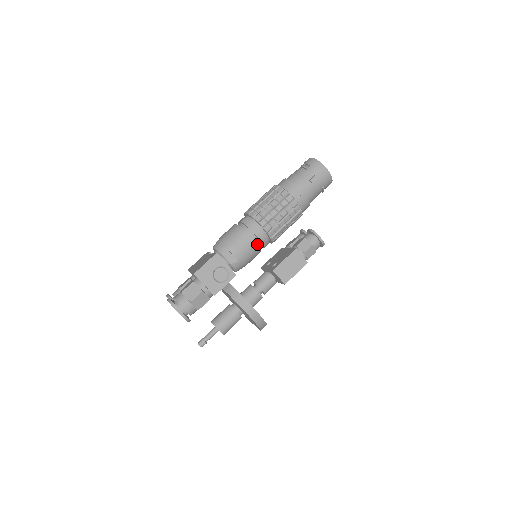
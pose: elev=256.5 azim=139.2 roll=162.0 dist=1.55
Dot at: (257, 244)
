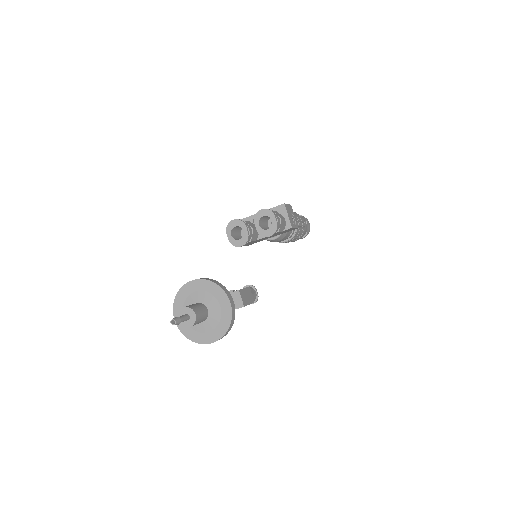
Dot at: occluded
